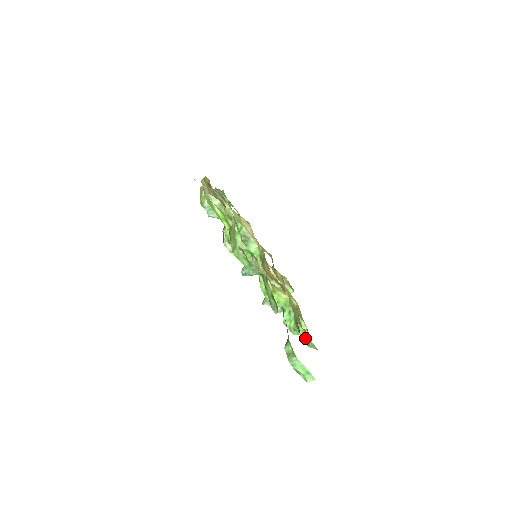
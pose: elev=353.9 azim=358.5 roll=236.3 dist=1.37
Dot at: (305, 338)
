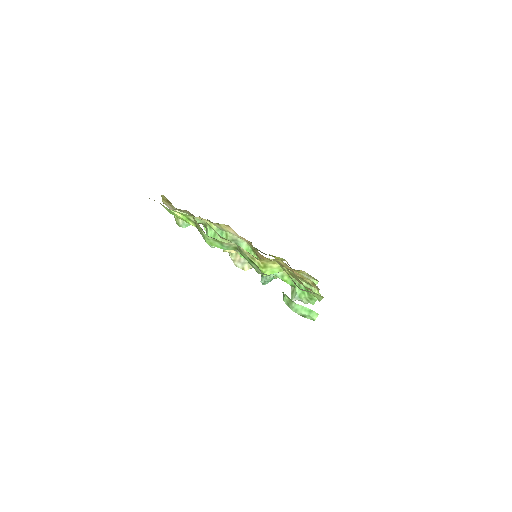
Dot at: occluded
